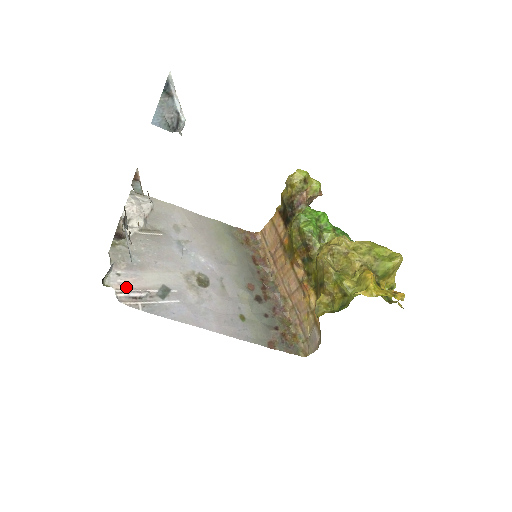
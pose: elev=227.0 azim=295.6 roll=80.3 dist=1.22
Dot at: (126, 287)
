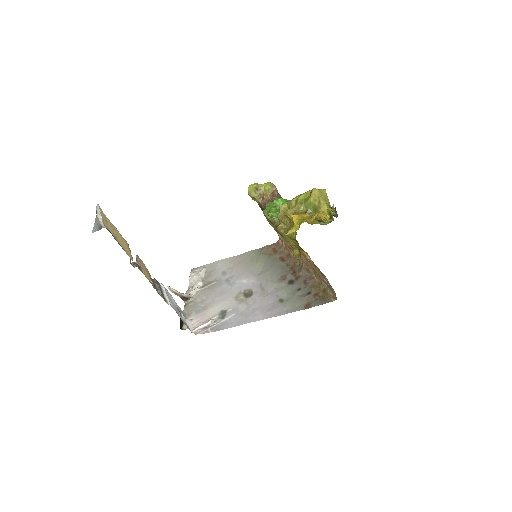
Dot at: (197, 324)
